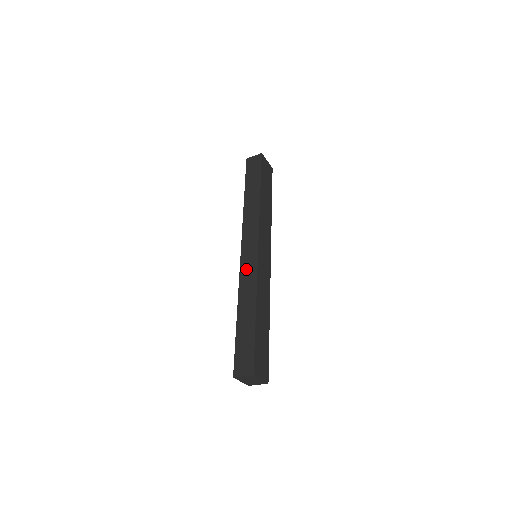
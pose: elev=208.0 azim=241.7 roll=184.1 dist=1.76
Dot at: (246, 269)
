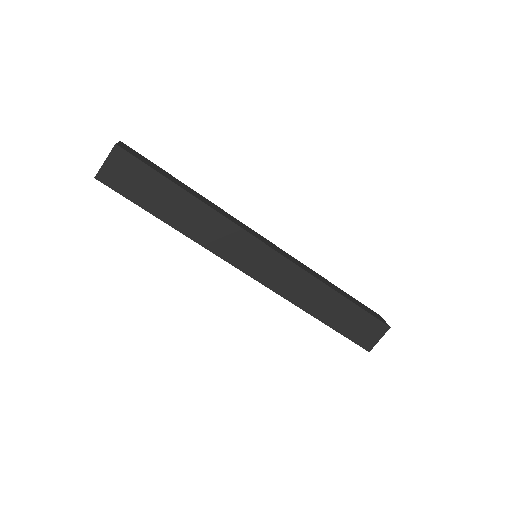
Dot at: occluded
